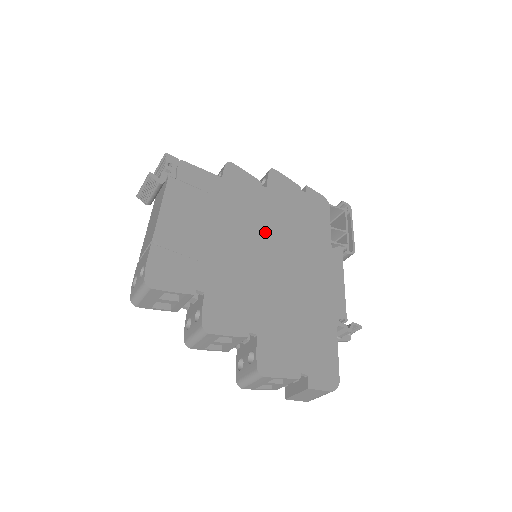
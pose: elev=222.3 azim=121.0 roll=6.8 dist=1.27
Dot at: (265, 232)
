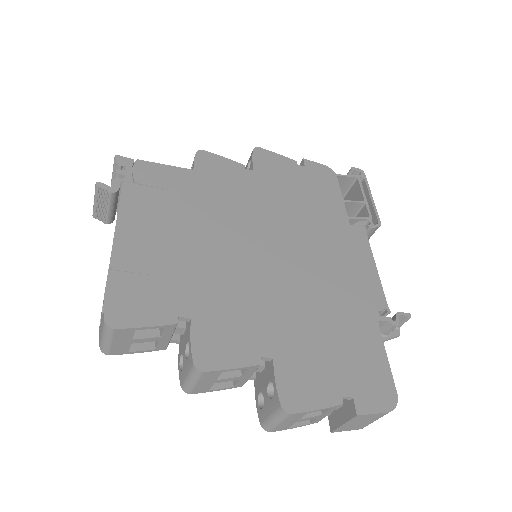
Dot at: (260, 224)
